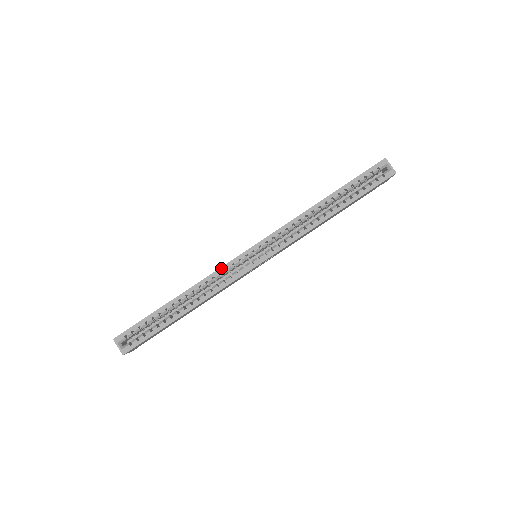
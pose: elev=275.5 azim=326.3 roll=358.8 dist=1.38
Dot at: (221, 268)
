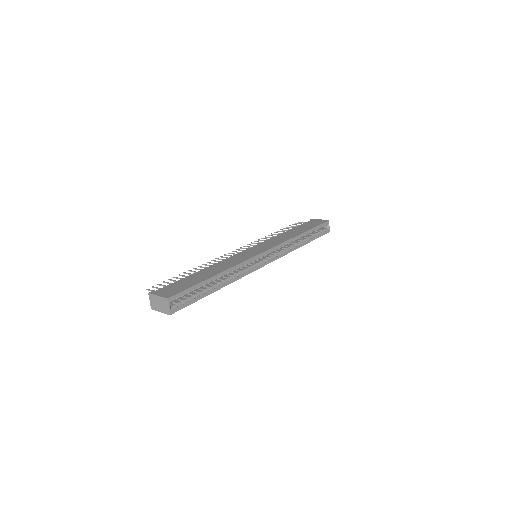
Dot at: (247, 260)
